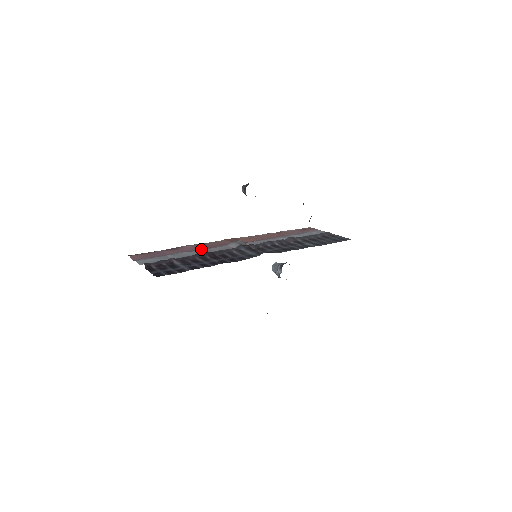
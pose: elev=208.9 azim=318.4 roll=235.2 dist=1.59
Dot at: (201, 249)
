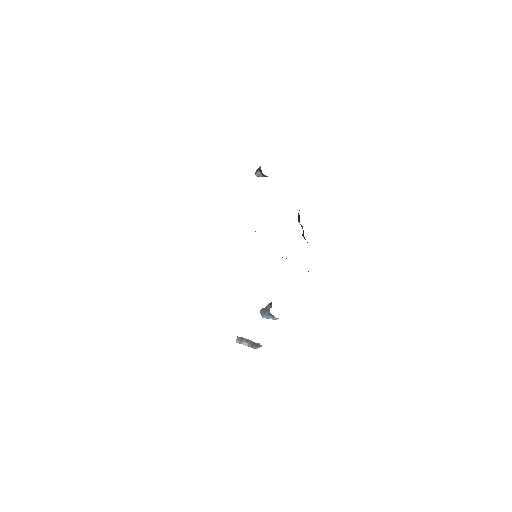
Dot at: occluded
